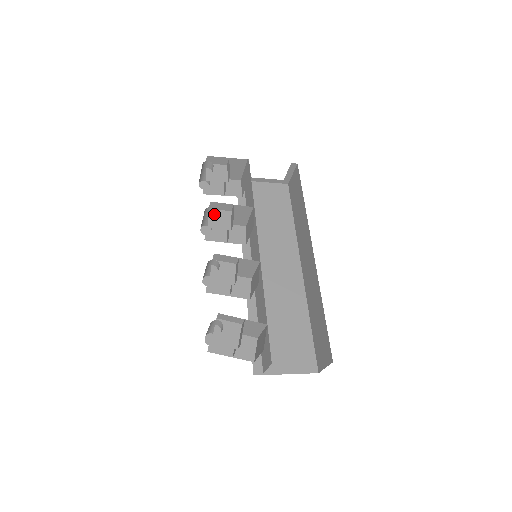
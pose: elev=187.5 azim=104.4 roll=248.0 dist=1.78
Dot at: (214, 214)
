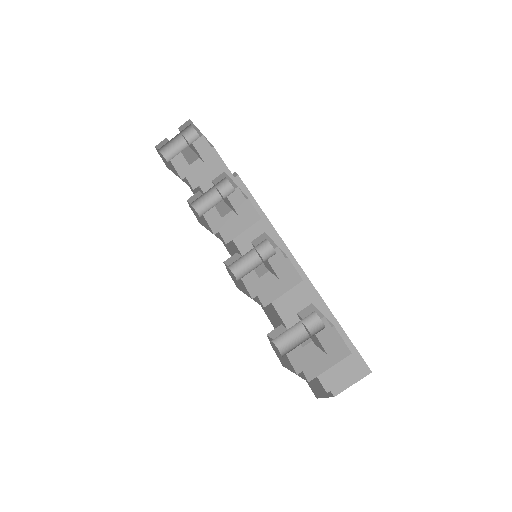
Dot at: (223, 189)
